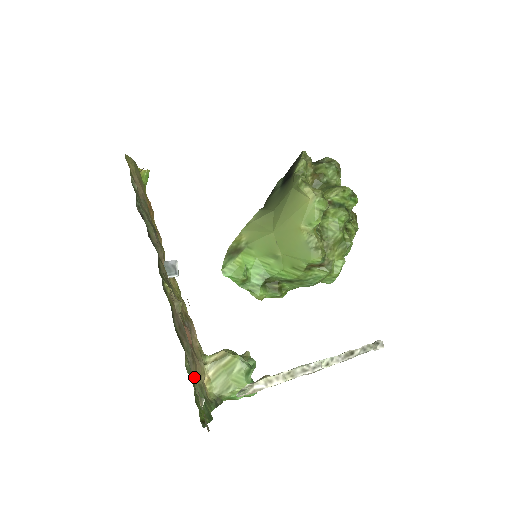
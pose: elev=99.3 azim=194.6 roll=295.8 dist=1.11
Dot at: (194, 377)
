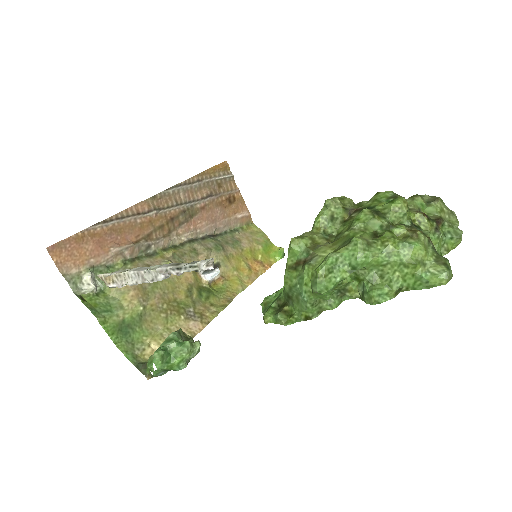
Dot at: occluded
